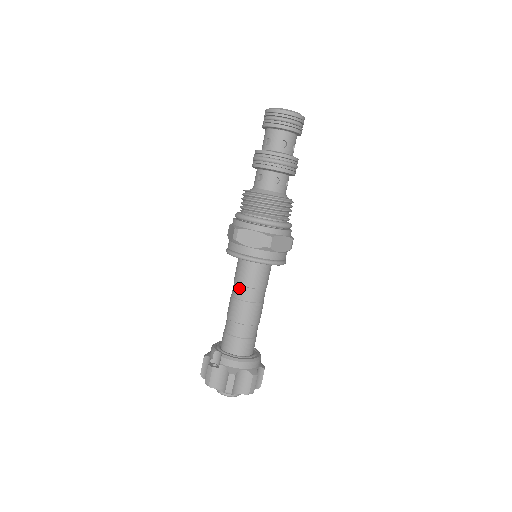
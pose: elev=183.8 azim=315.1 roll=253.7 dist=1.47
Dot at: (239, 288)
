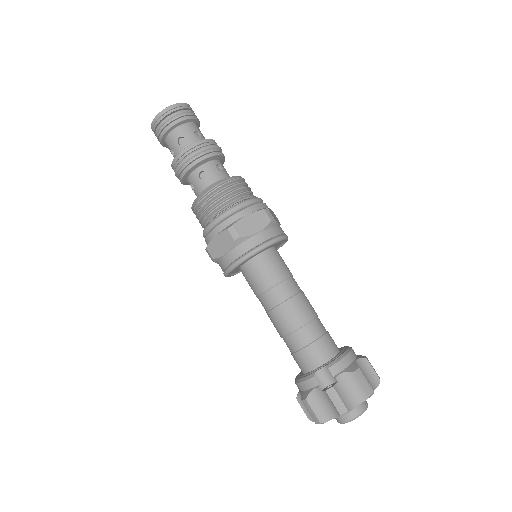
Dot at: (276, 290)
